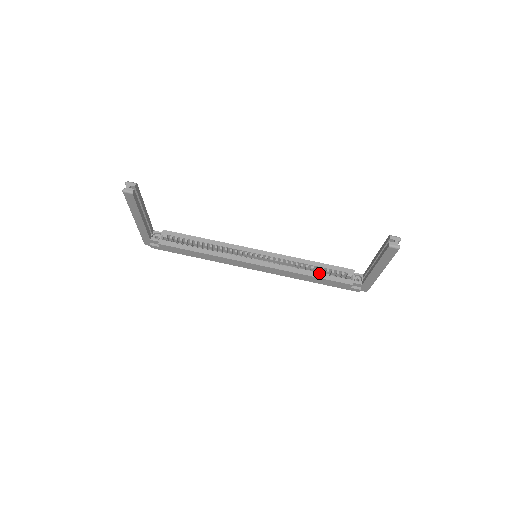
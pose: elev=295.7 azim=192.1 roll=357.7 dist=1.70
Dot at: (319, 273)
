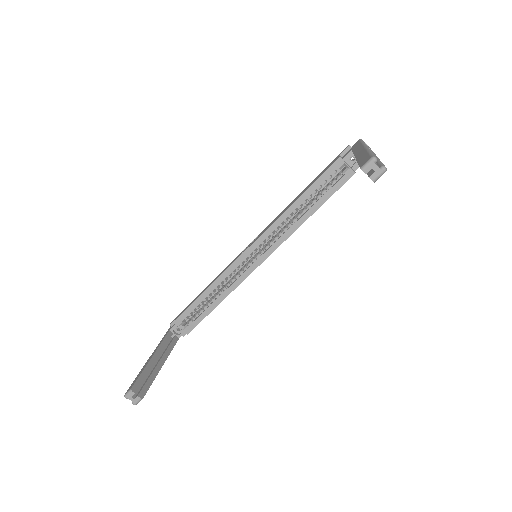
Dot at: occluded
